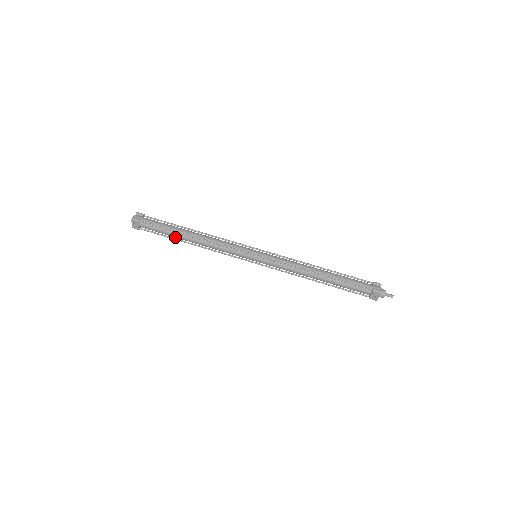
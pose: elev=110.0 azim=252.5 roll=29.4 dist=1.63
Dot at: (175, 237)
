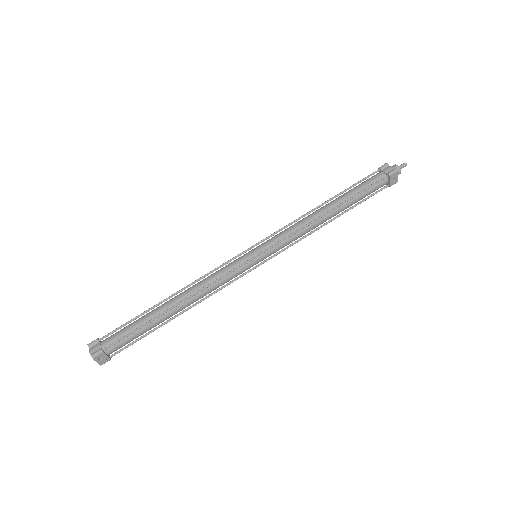
Dot at: occluded
